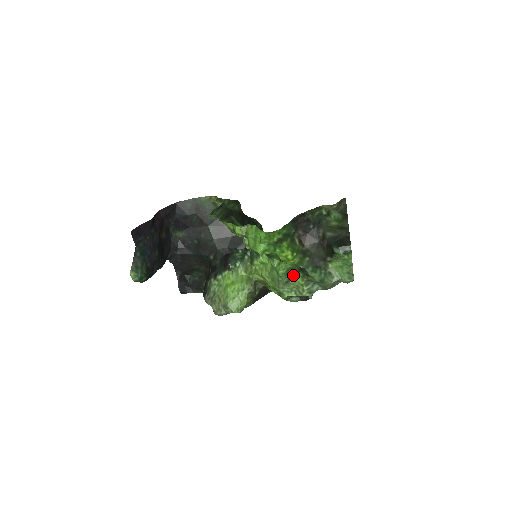
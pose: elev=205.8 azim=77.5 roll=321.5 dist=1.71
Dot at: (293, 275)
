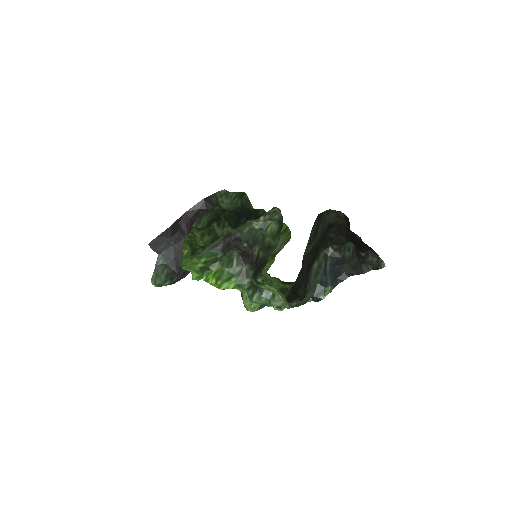
Dot at: occluded
